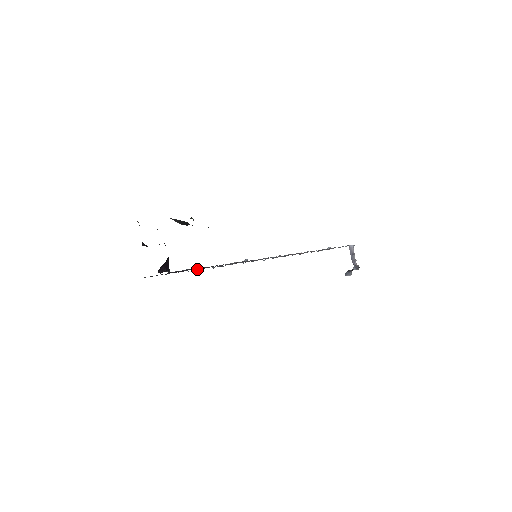
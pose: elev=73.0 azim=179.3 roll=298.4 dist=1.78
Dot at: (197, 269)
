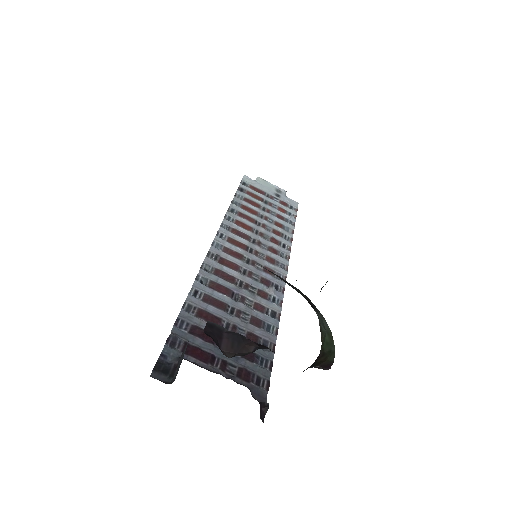
Dot at: (227, 326)
